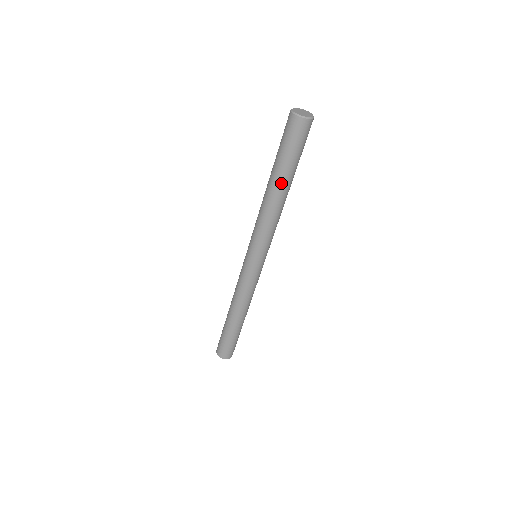
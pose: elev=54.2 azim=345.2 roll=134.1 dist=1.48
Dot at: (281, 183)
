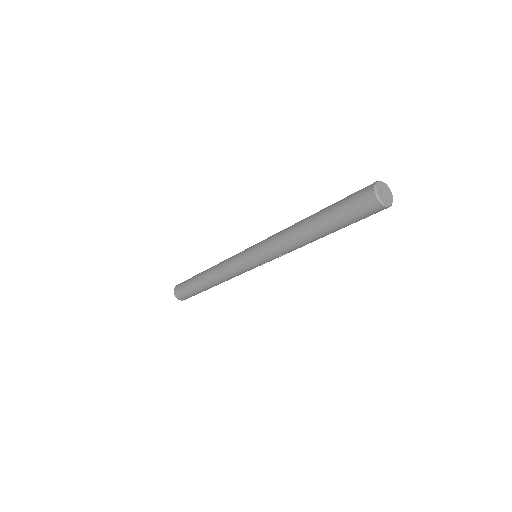
Dot at: (318, 230)
